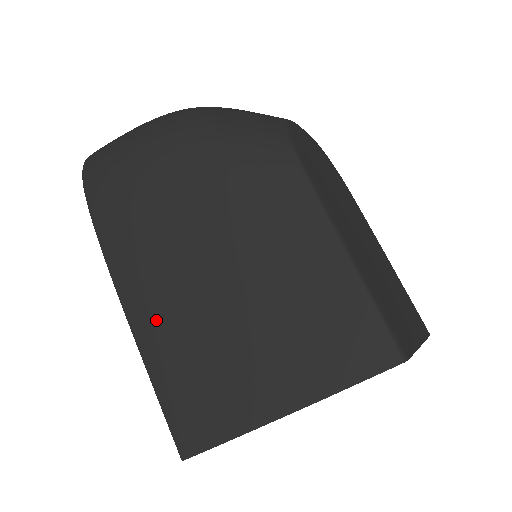
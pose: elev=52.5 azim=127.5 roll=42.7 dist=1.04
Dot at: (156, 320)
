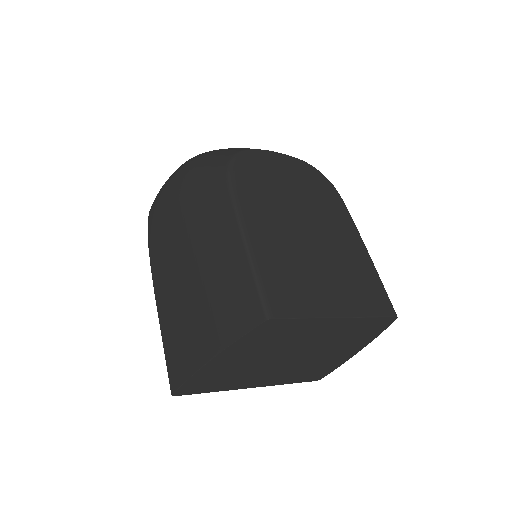
Dot at: (164, 301)
